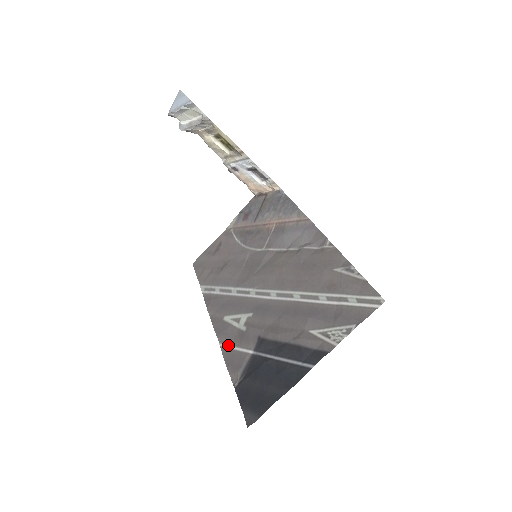
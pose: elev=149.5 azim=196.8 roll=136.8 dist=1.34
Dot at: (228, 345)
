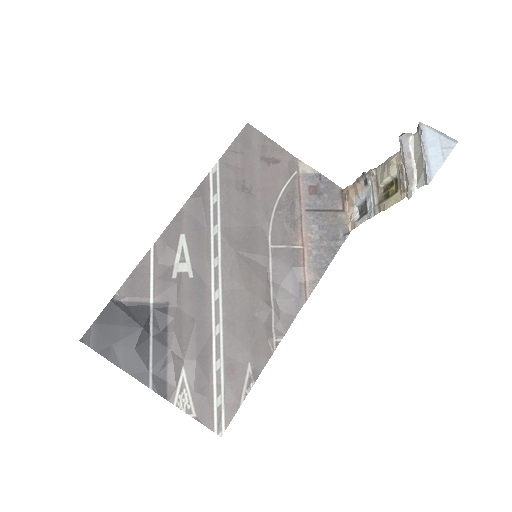
Dot at: (153, 261)
